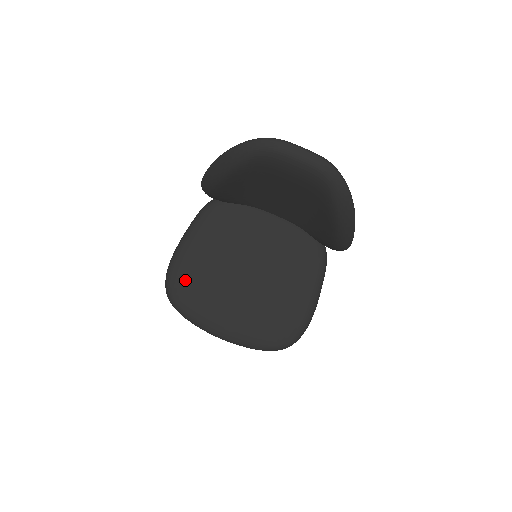
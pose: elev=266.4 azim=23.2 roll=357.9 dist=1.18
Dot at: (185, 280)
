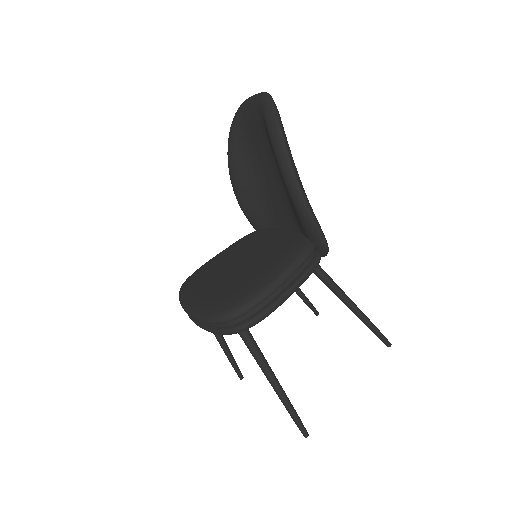
Dot at: (198, 272)
